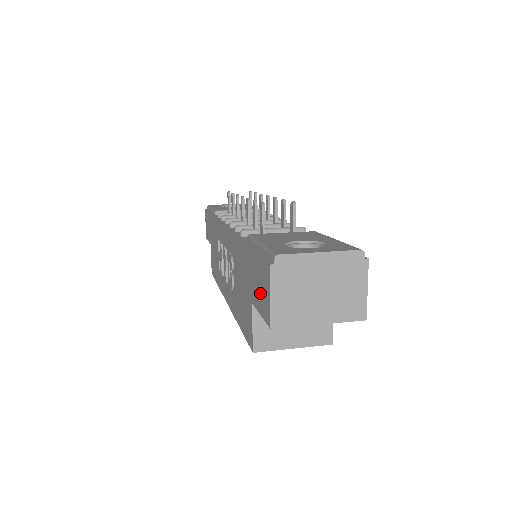
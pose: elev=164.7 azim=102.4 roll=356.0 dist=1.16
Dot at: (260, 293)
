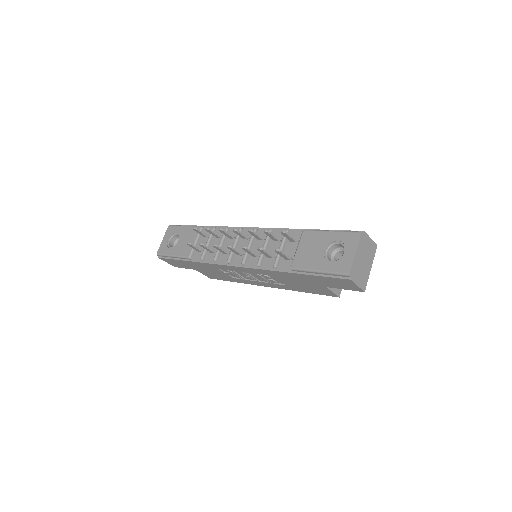
Dot at: (340, 285)
